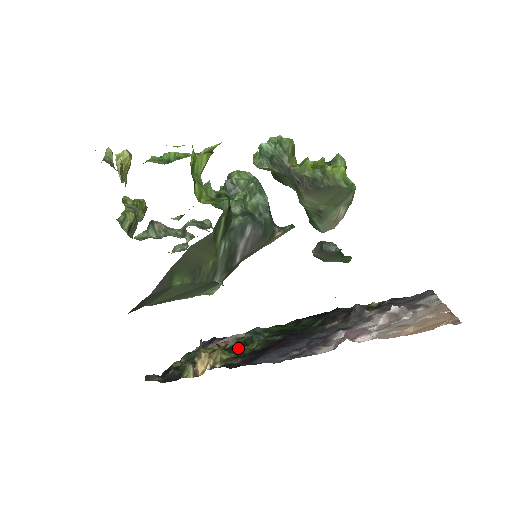
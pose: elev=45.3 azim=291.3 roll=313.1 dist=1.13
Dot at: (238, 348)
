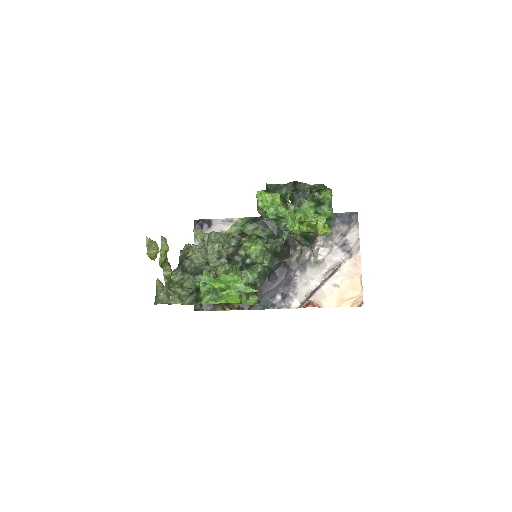
Dot at: occluded
